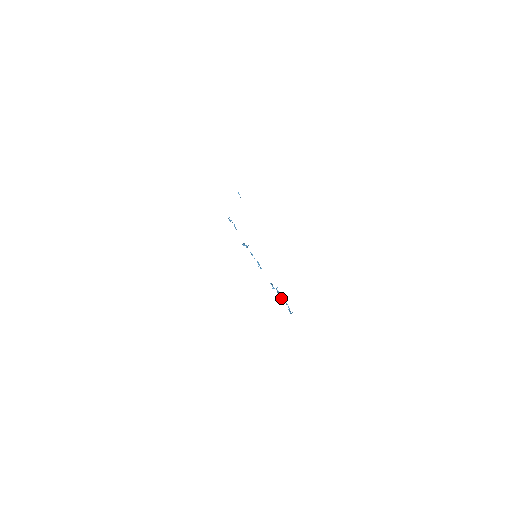
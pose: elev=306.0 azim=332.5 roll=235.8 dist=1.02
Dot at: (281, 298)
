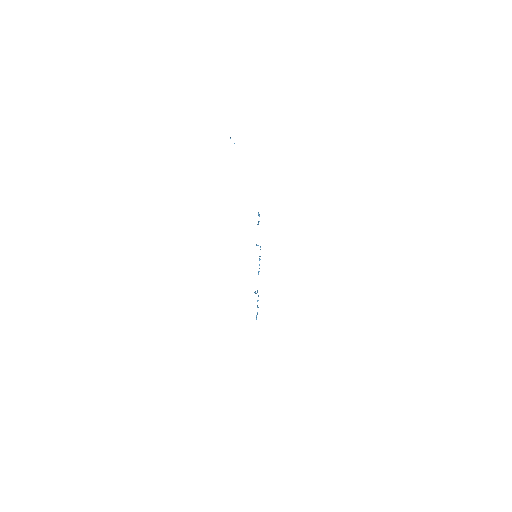
Dot at: occluded
